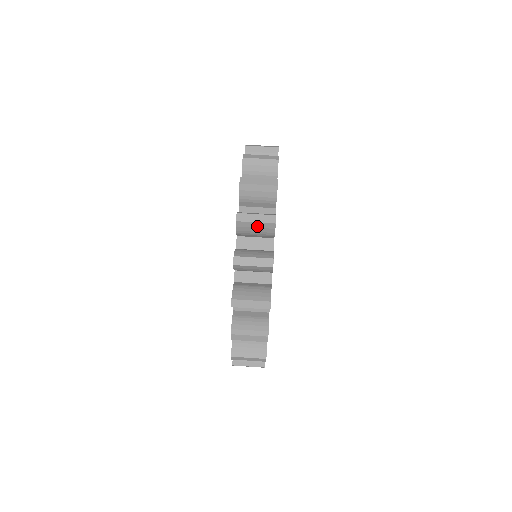
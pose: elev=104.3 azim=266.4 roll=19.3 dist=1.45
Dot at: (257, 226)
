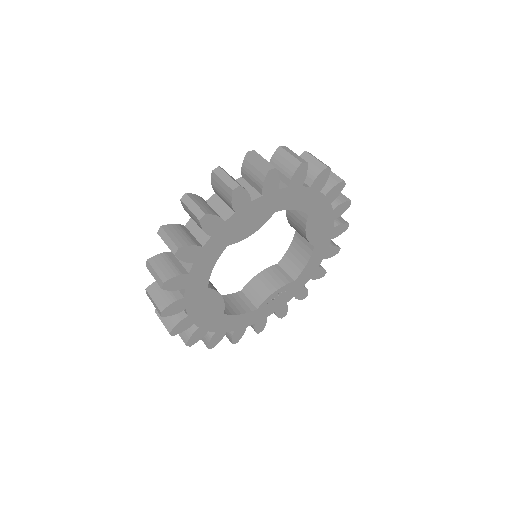
Dot at: (191, 214)
